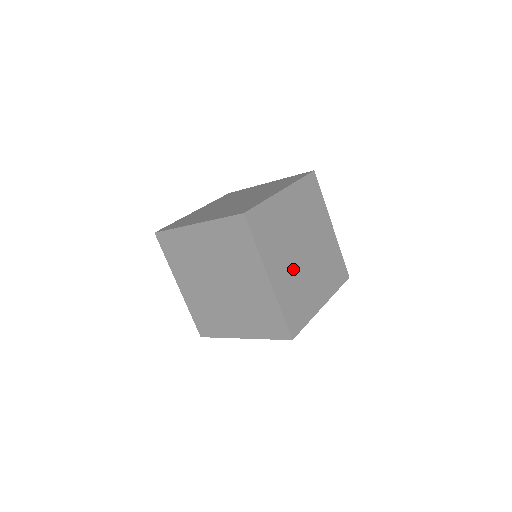
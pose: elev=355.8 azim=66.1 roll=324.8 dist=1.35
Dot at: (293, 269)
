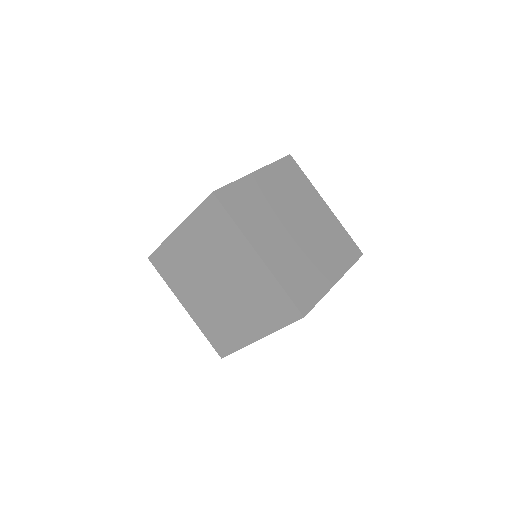
Dot at: (287, 245)
